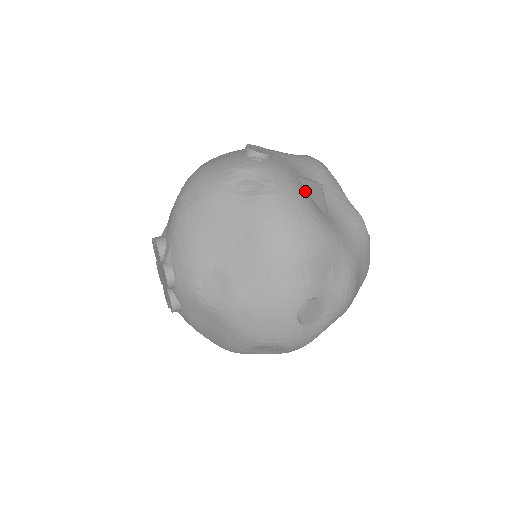
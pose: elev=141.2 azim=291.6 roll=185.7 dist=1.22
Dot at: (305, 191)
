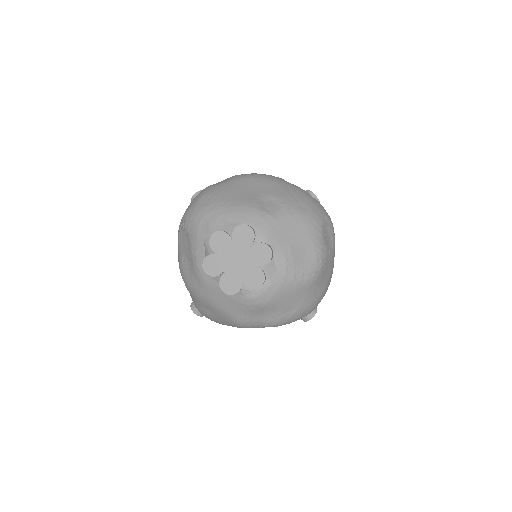
Dot at: occluded
